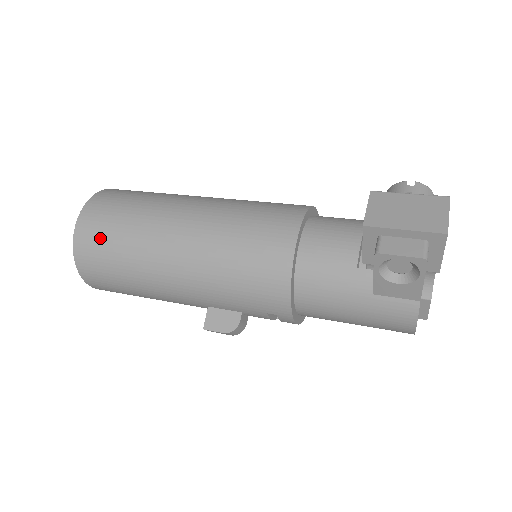
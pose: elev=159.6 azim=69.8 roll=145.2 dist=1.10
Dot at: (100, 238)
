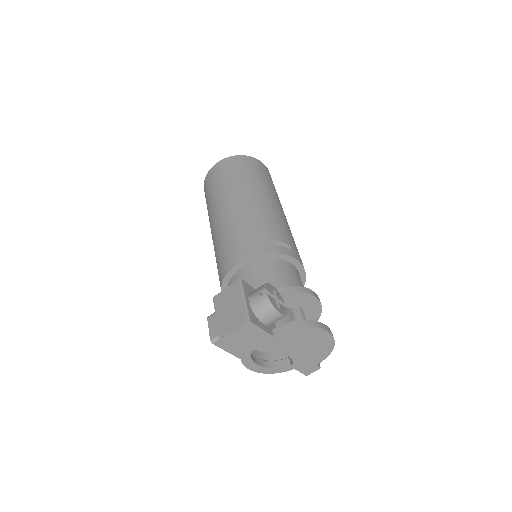
Dot at: (206, 193)
